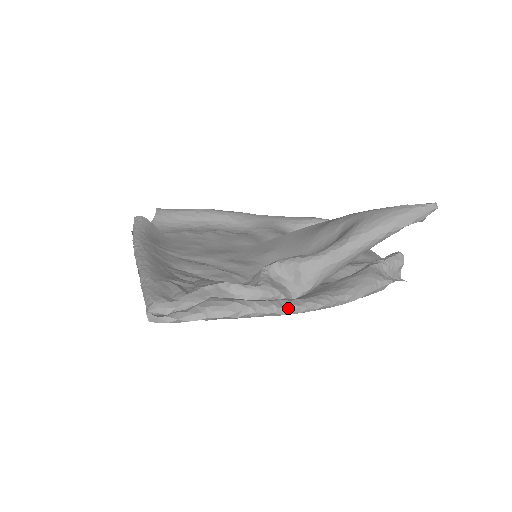
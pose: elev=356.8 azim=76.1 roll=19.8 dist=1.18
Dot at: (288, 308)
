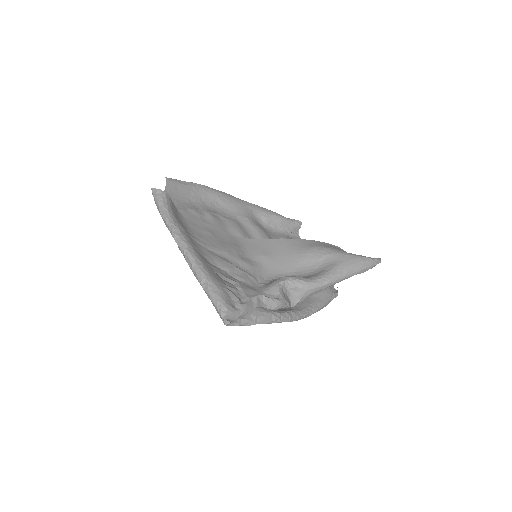
Dot at: (295, 318)
